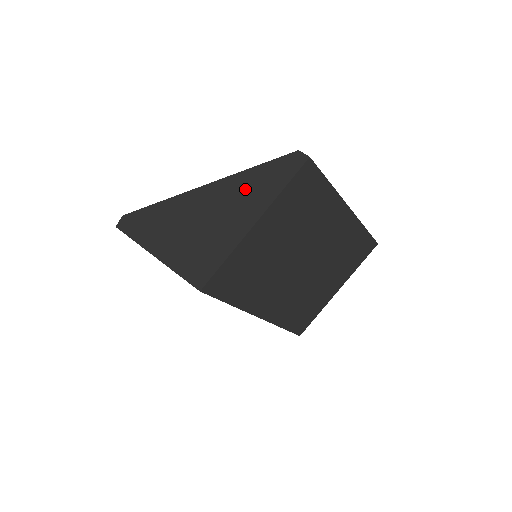
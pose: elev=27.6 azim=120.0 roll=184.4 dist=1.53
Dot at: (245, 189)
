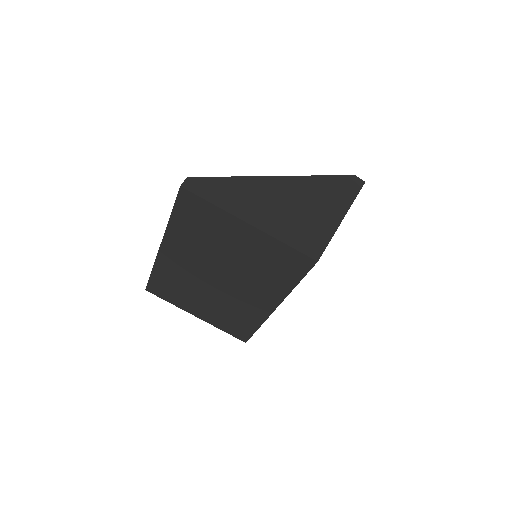
Dot at: (324, 190)
